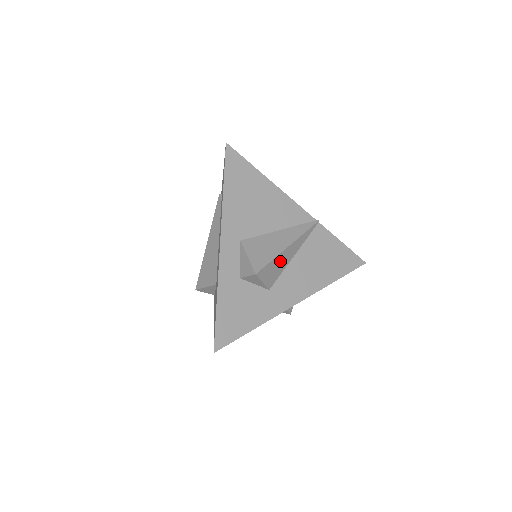
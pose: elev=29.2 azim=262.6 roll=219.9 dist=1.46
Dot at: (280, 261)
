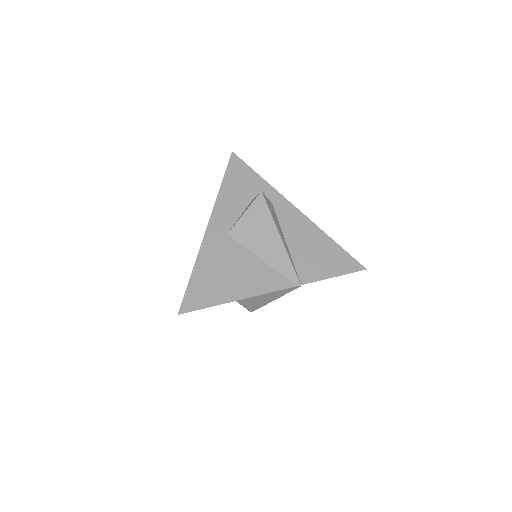
Dot at: occluded
